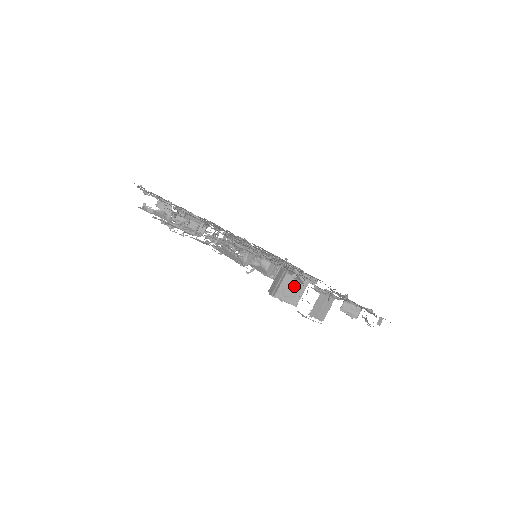
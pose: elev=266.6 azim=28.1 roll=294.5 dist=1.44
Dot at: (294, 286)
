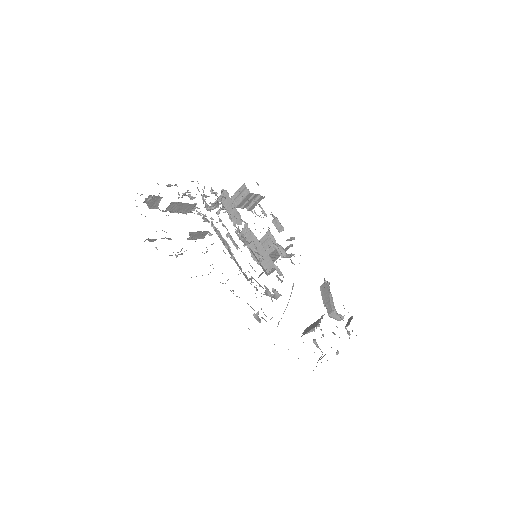
Dot at: (277, 254)
